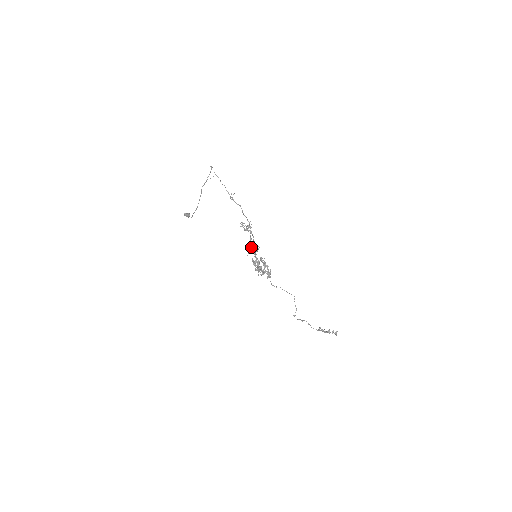
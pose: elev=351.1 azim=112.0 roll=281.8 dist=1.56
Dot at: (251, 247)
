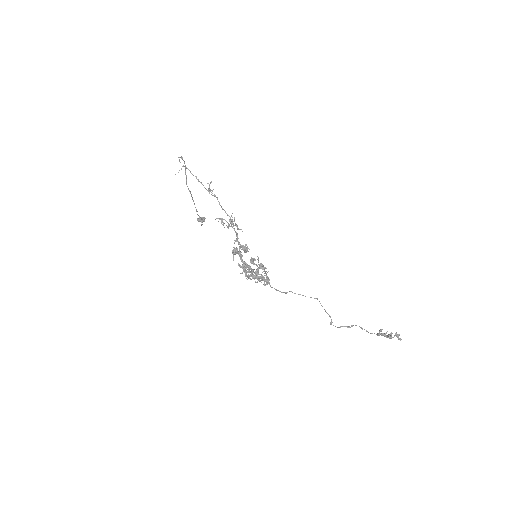
Dot at: (234, 248)
